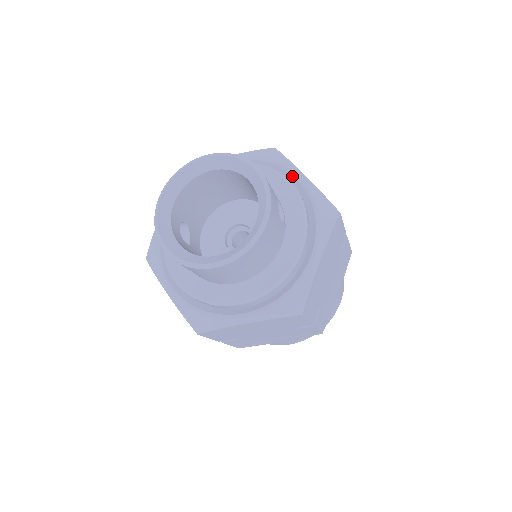
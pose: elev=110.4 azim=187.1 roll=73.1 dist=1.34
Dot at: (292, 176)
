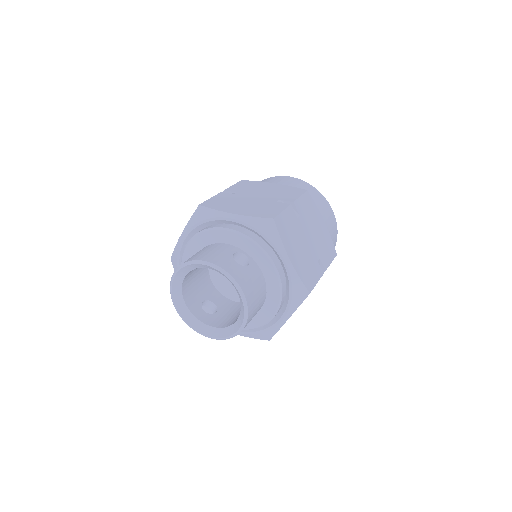
Dot at: (226, 221)
